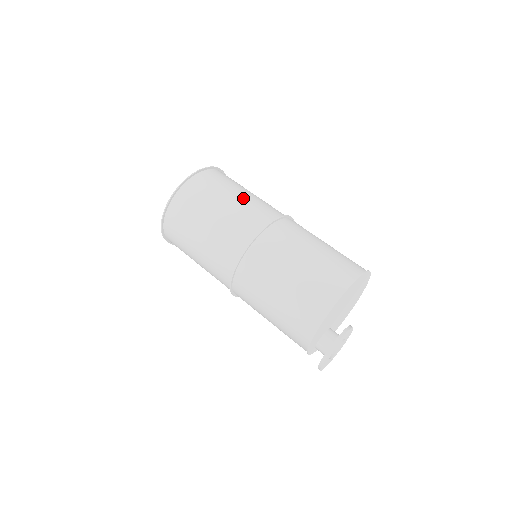
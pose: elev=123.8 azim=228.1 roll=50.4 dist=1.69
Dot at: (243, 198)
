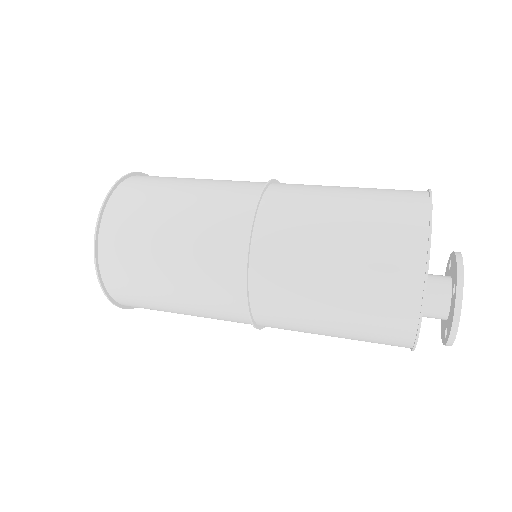
Dot at: occluded
